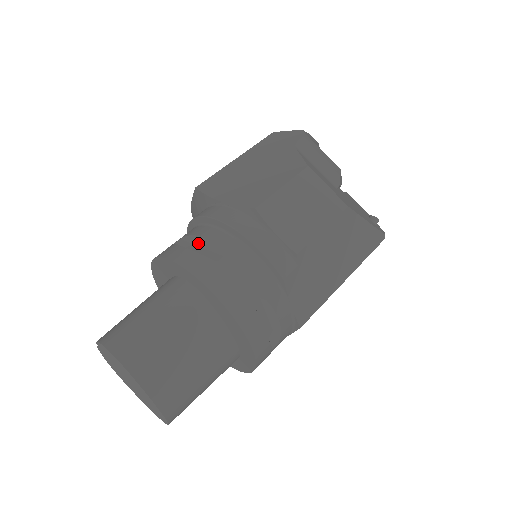
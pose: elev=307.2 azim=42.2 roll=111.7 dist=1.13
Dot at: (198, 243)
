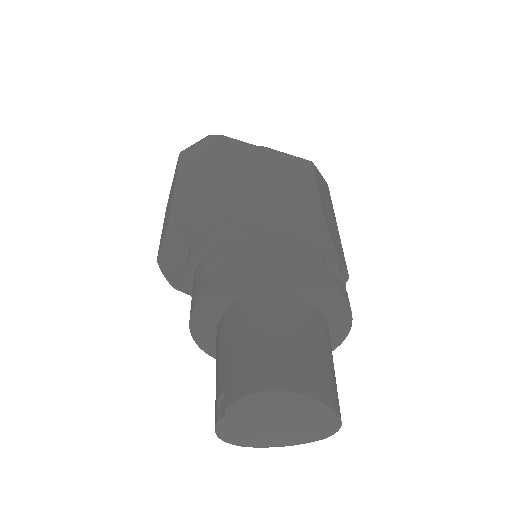
Dot at: (234, 256)
